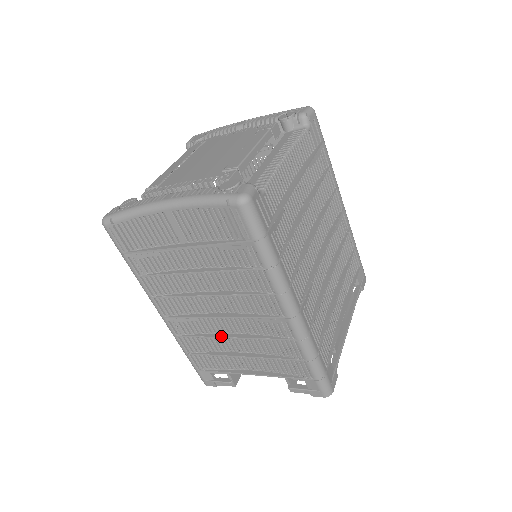
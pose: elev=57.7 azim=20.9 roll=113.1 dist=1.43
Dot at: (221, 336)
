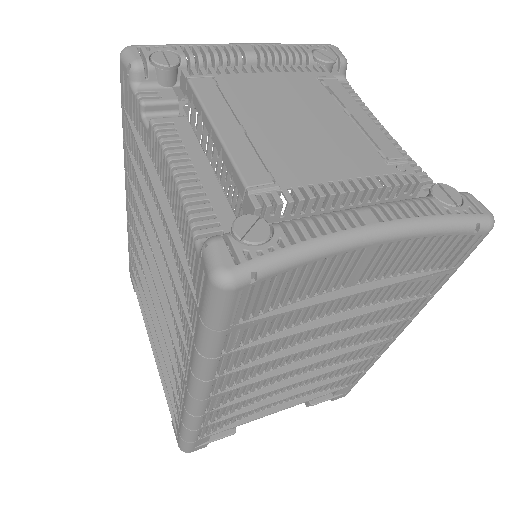
Dot at: (282, 386)
